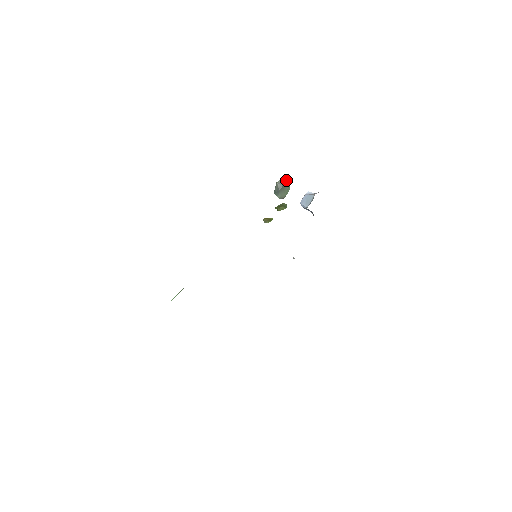
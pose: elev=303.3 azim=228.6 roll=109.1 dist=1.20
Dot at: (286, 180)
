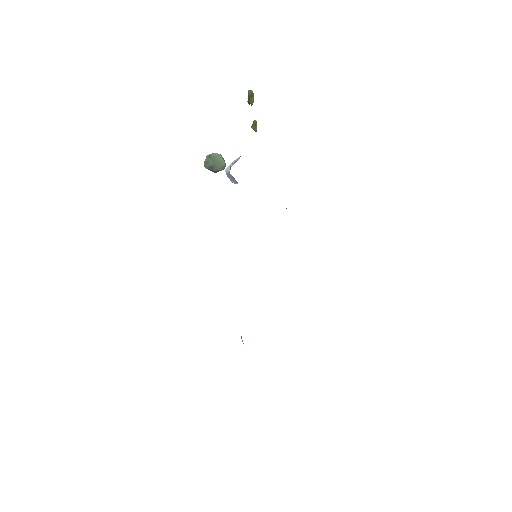
Dot at: (207, 156)
